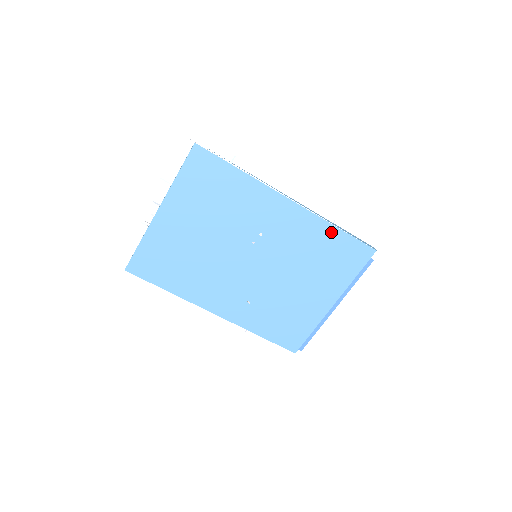
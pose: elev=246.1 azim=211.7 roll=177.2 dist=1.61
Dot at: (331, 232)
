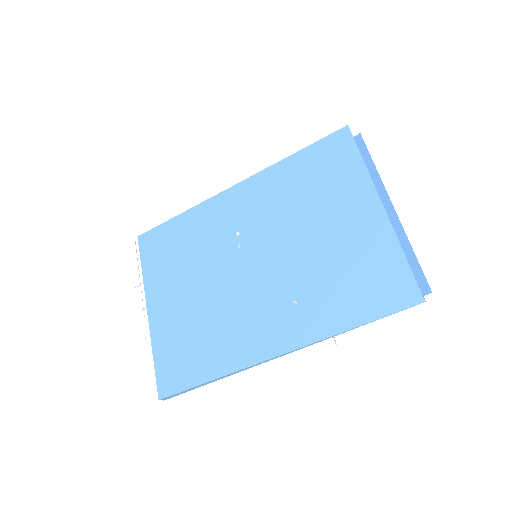
Dot at: (290, 164)
